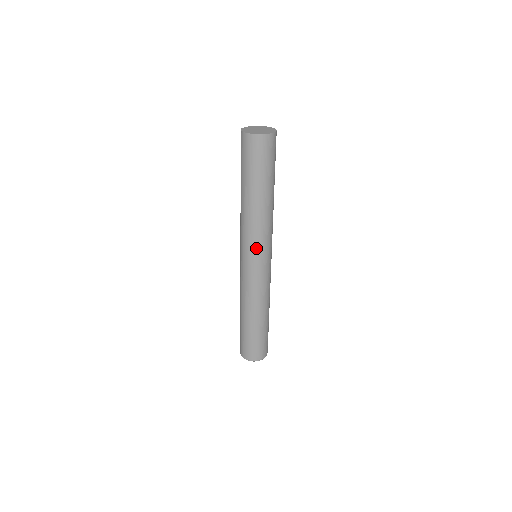
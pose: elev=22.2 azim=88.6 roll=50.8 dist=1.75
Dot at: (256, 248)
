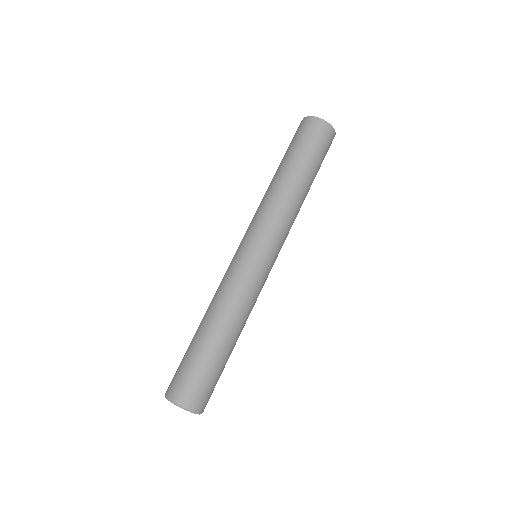
Dot at: (271, 235)
